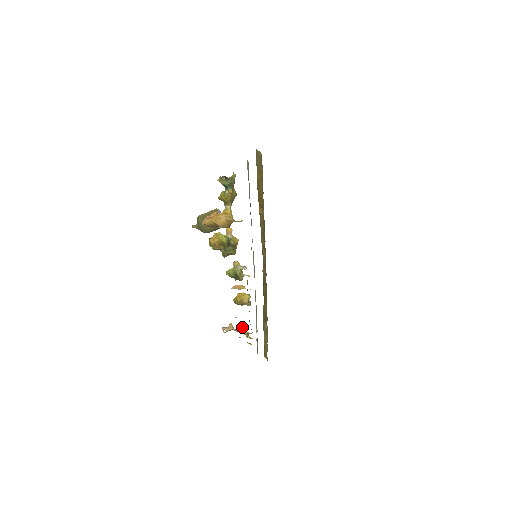
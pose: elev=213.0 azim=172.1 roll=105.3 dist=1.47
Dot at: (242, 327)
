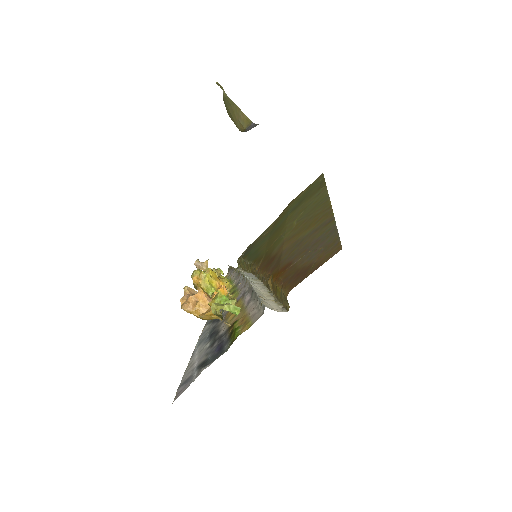
Dot at: (216, 272)
